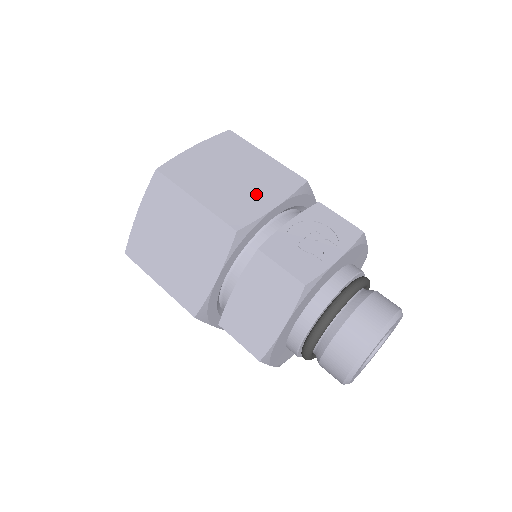
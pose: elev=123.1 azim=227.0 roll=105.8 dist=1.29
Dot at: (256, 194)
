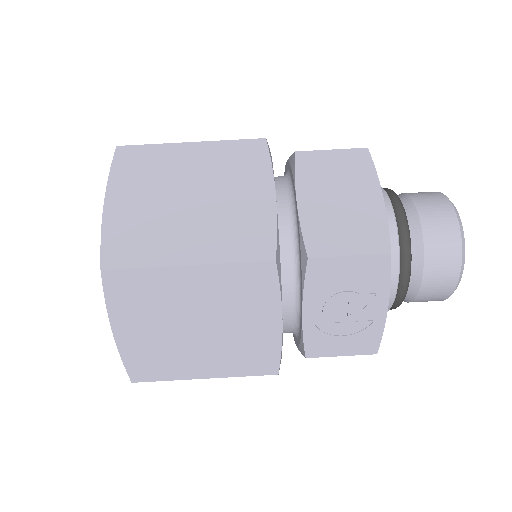
Dot at: (247, 328)
